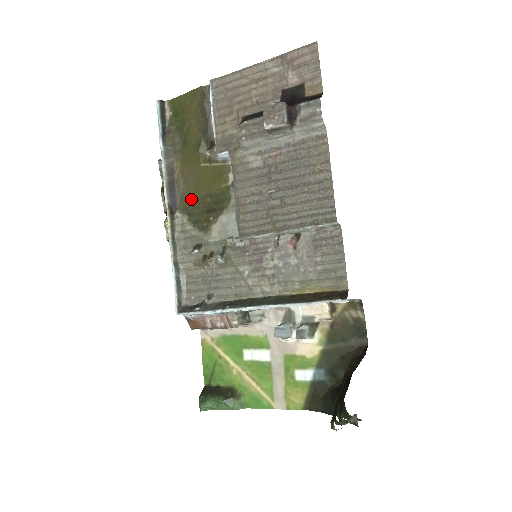
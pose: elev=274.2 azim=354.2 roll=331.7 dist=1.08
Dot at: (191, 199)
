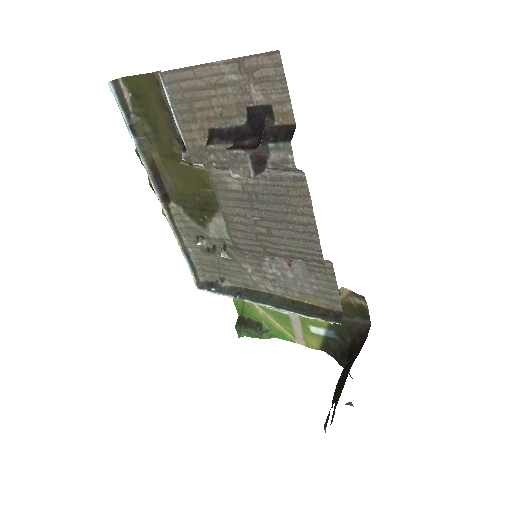
Dot at: (181, 193)
